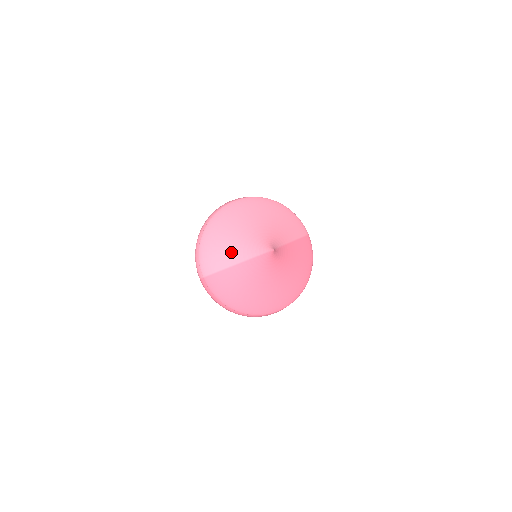
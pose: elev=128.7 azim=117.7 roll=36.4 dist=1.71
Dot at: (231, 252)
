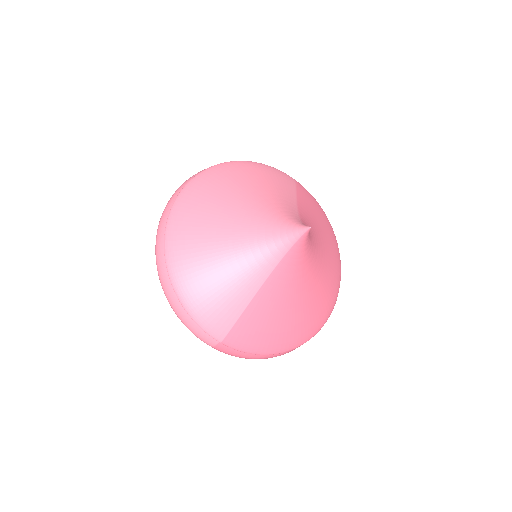
Dot at: (239, 276)
